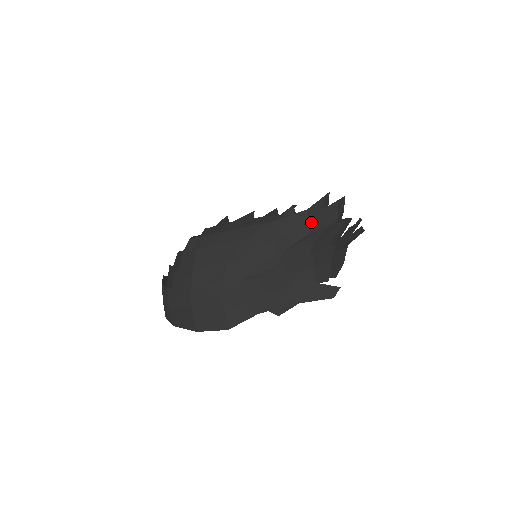
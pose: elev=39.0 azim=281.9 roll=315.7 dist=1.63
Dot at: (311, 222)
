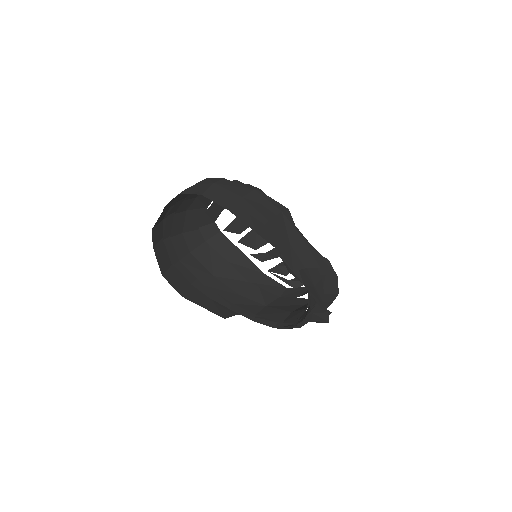
Dot at: occluded
